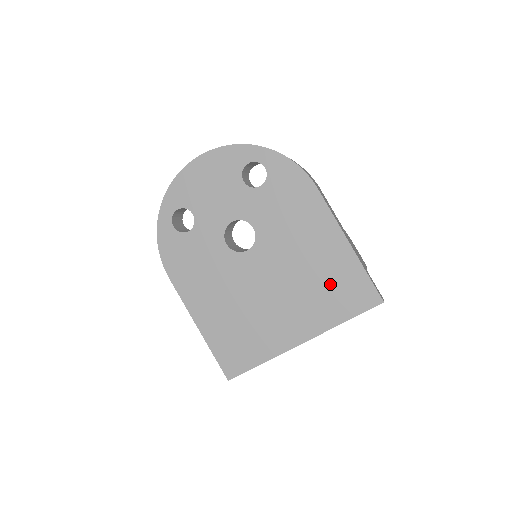
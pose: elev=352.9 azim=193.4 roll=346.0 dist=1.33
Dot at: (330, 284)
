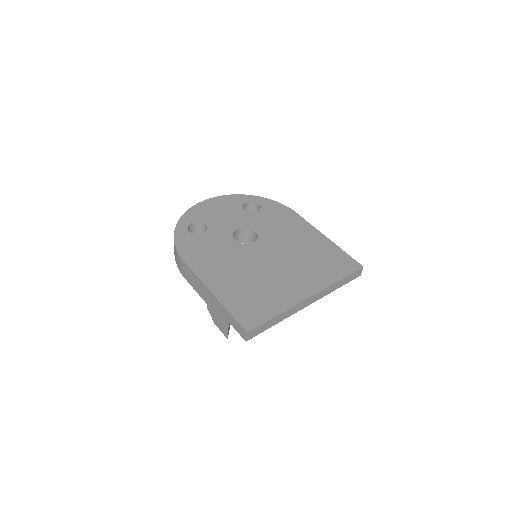
Dot at: (321, 259)
